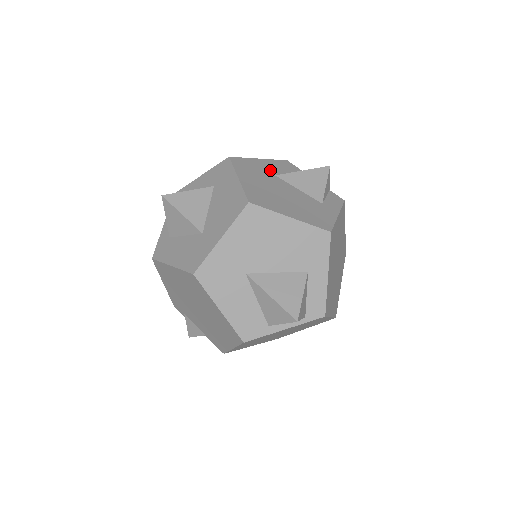
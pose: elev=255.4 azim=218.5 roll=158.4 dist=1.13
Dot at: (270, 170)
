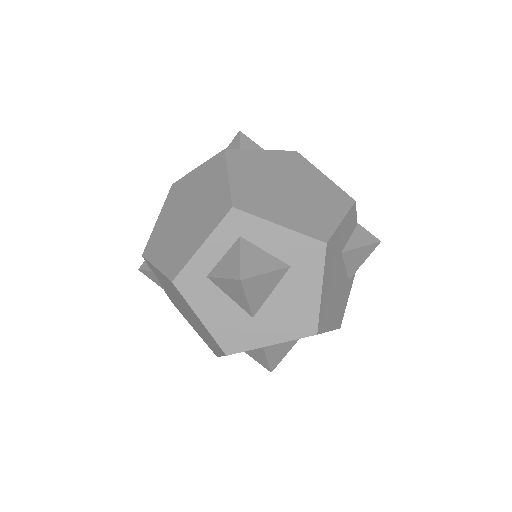
Dot at: (342, 243)
